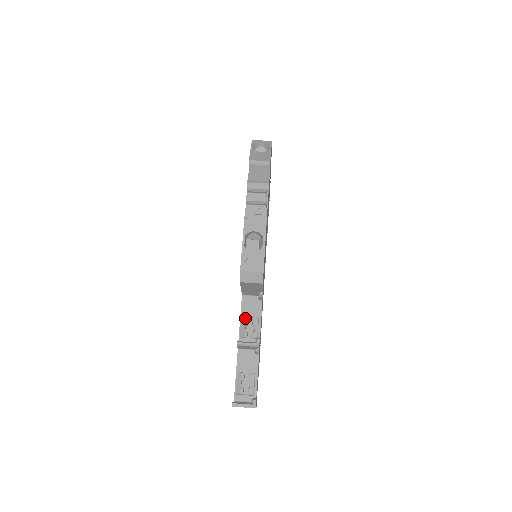
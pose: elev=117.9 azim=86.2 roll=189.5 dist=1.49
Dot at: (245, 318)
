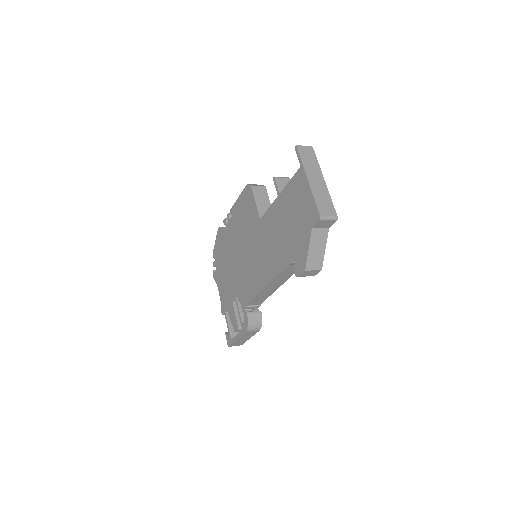
Dot at: occluded
